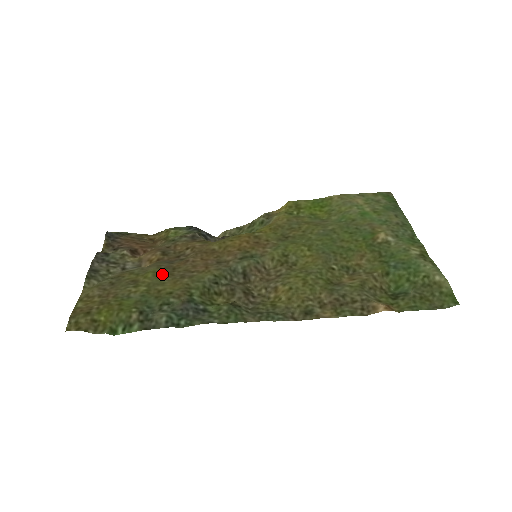
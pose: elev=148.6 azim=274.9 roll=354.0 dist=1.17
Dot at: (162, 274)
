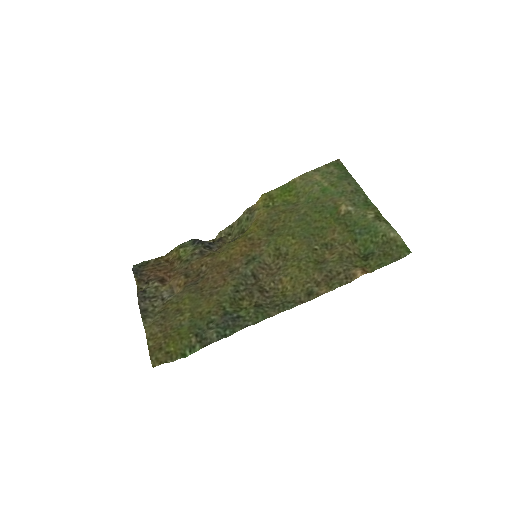
Dot at: (195, 297)
